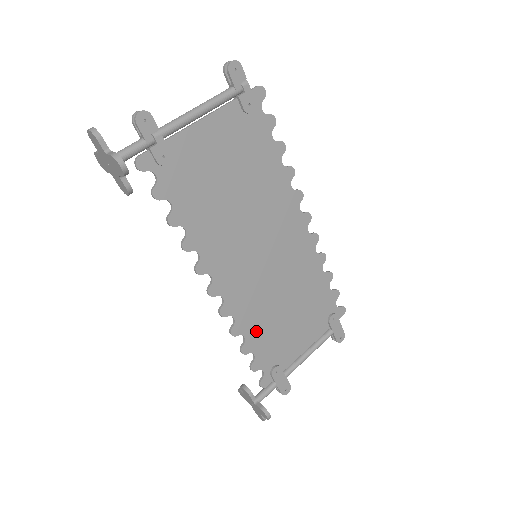
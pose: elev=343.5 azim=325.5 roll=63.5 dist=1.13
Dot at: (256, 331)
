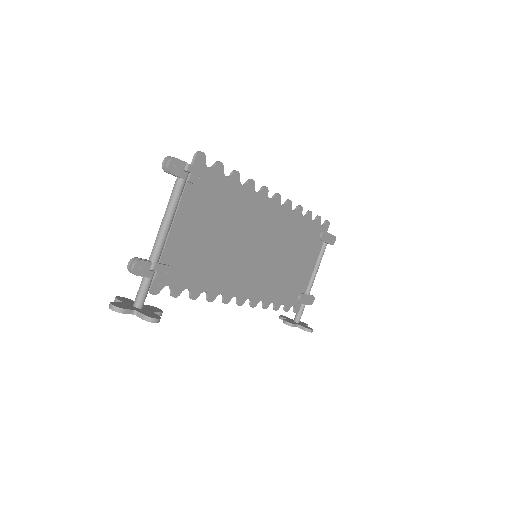
Dot at: (278, 292)
